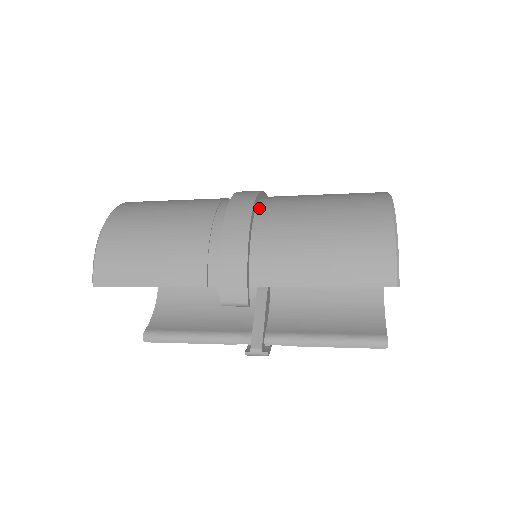
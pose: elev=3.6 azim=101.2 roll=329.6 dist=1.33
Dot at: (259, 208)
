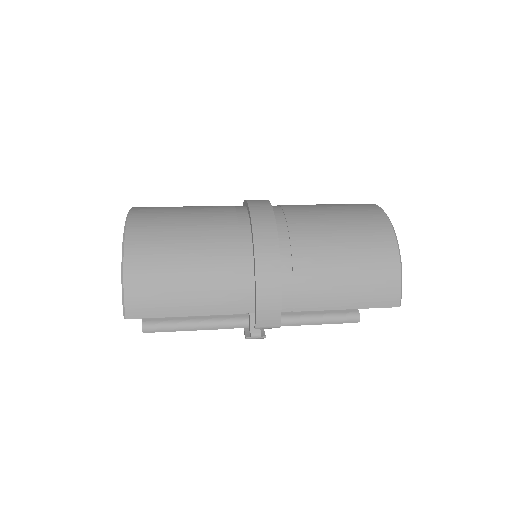
Dot at: (280, 233)
